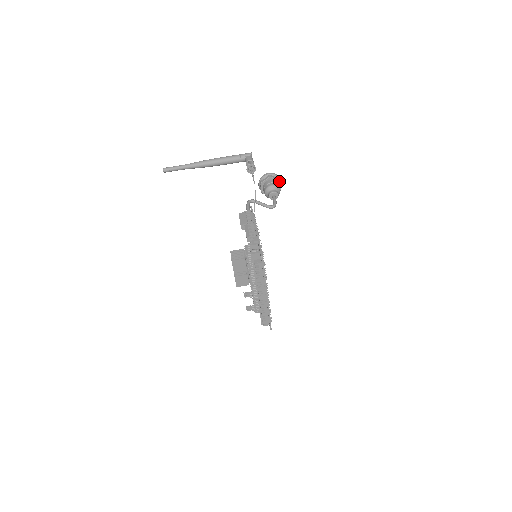
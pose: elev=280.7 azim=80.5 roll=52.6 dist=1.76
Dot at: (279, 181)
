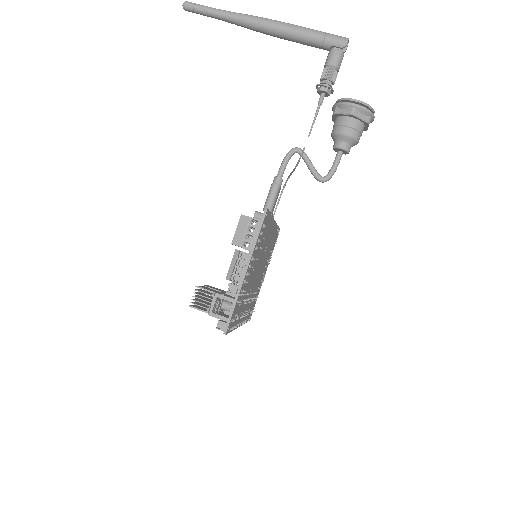
Dot at: (366, 123)
